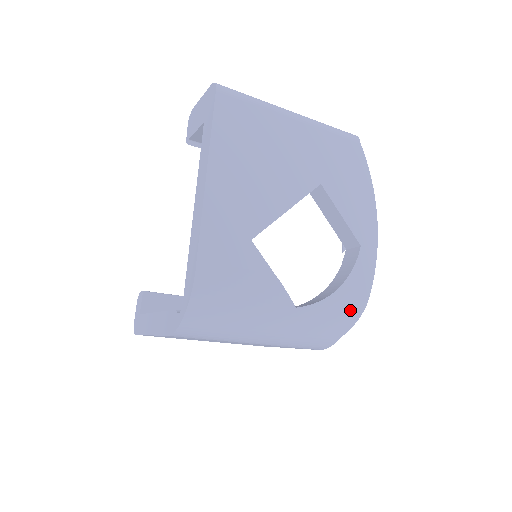
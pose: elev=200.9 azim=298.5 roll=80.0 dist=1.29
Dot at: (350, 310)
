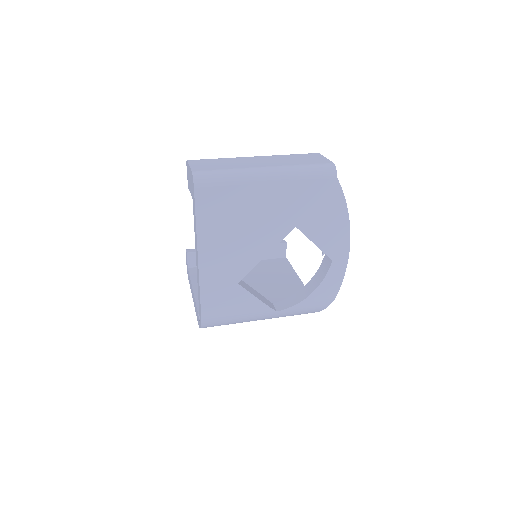
Dot at: (321, 303)
